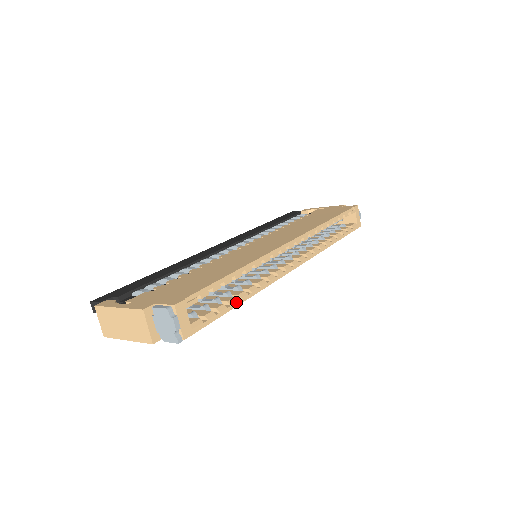
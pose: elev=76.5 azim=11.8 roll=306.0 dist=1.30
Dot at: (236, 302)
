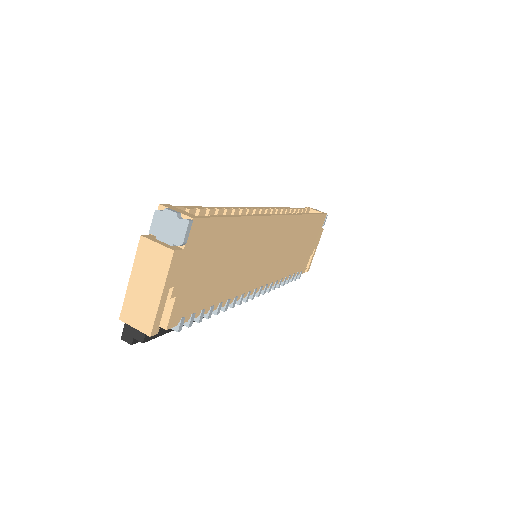
Dot at: (233, 215)
